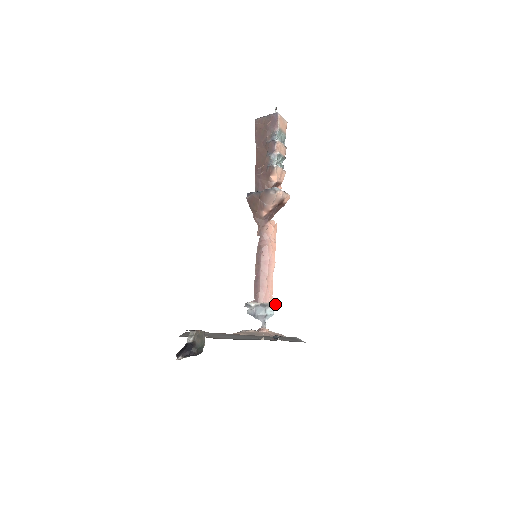
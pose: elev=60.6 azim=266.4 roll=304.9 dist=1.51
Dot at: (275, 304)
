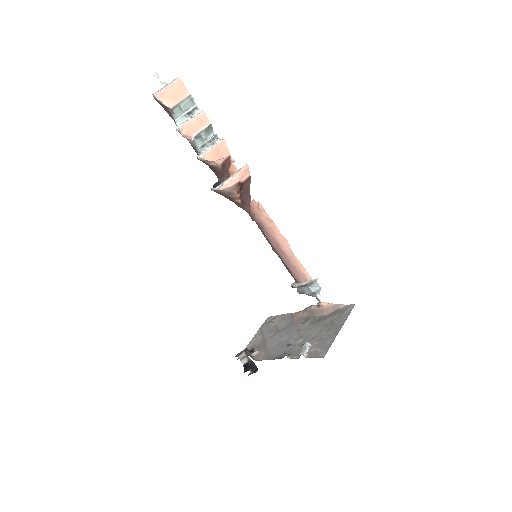
Dot at: (314, 280)
